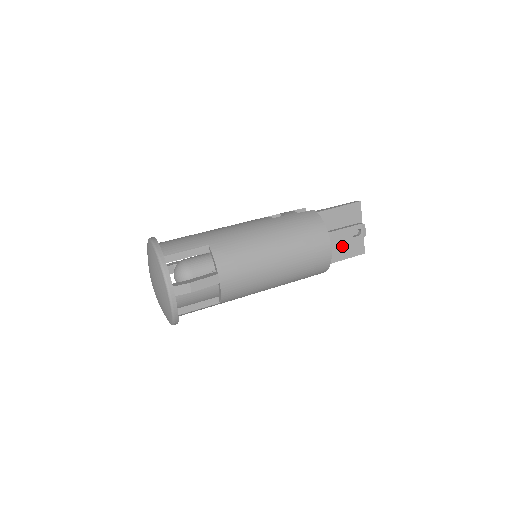
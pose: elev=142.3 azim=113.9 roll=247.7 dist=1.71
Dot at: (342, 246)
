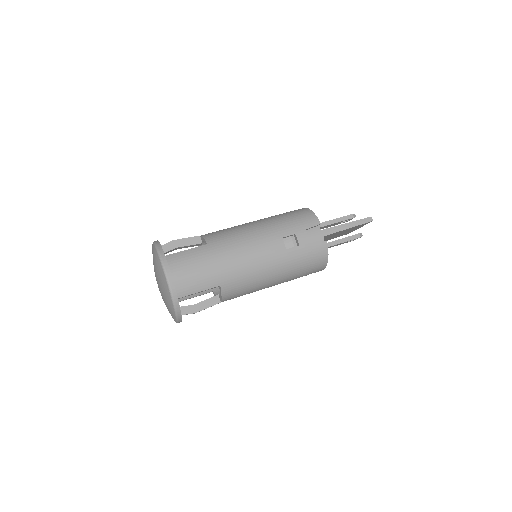
Dot at: occluded
